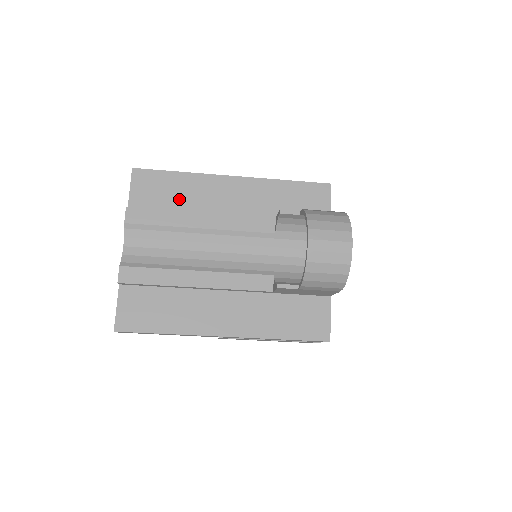
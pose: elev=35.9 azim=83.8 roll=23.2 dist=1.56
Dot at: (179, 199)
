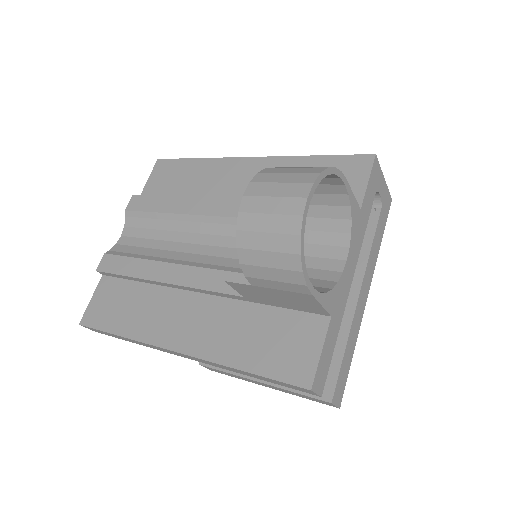
Dot at: (186, 186)
